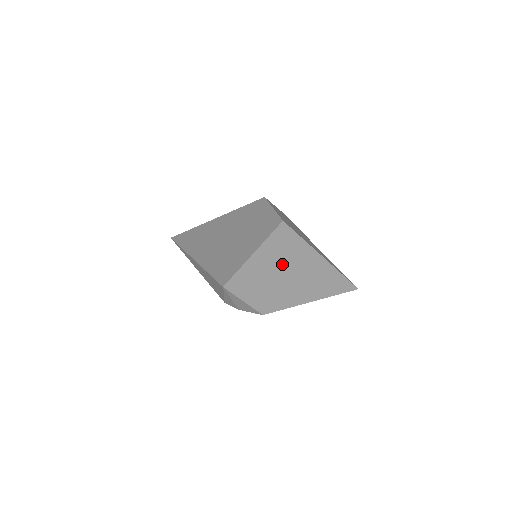
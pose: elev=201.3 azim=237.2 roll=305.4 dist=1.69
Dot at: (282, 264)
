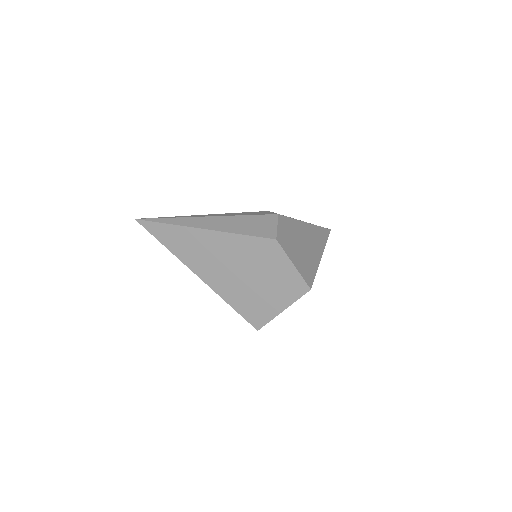
Dot at: occluded
